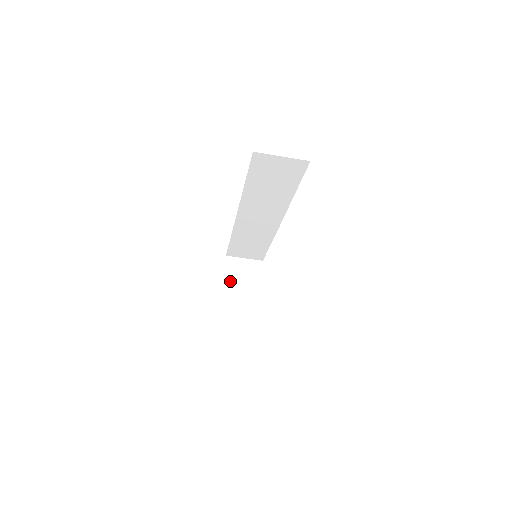
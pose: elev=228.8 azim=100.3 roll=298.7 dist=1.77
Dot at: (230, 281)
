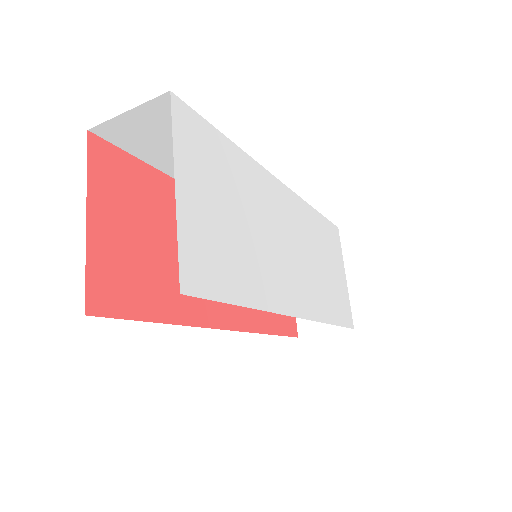
Dot at: occluded
